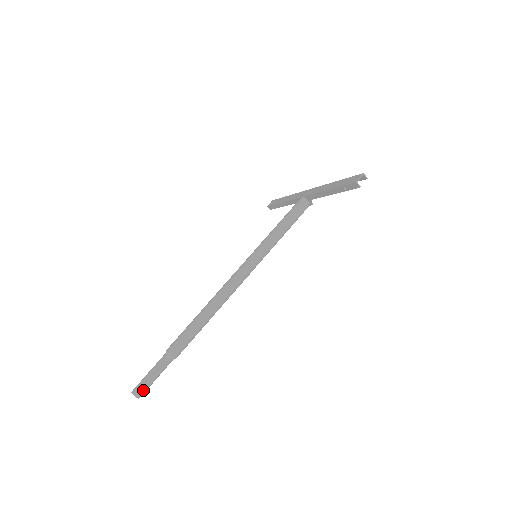
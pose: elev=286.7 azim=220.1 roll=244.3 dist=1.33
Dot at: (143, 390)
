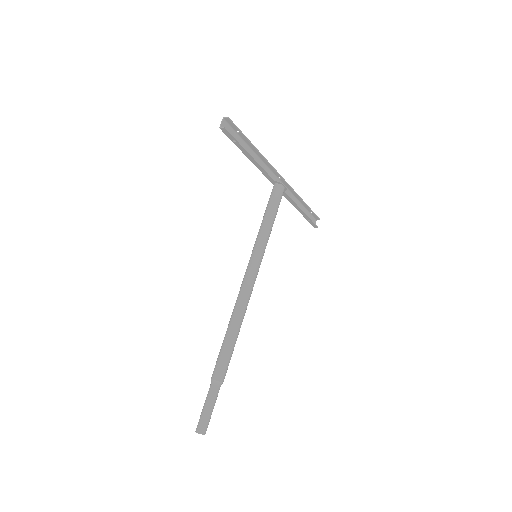
Dot at: (201, 423)
